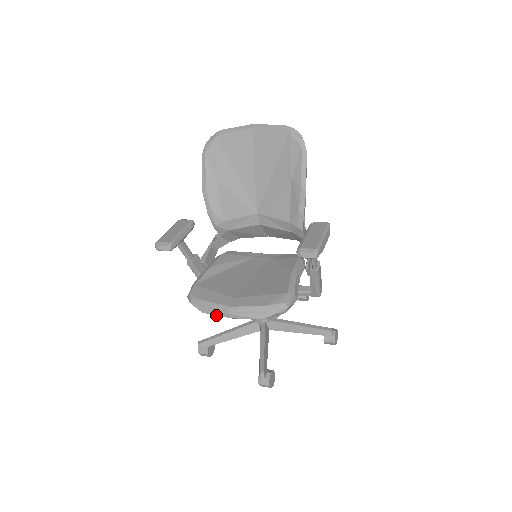
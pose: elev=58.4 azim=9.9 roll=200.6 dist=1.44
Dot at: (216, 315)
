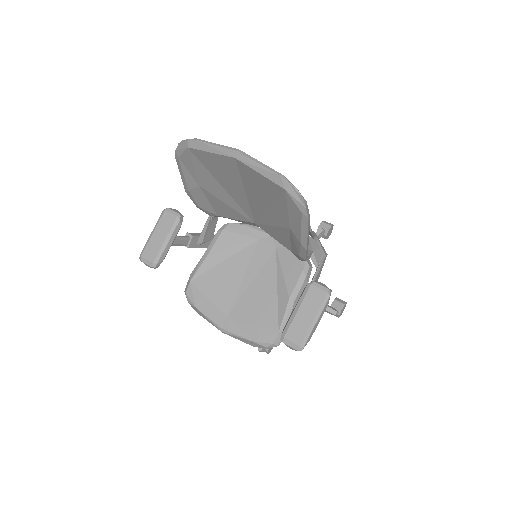
Dot at: (211, 323)
